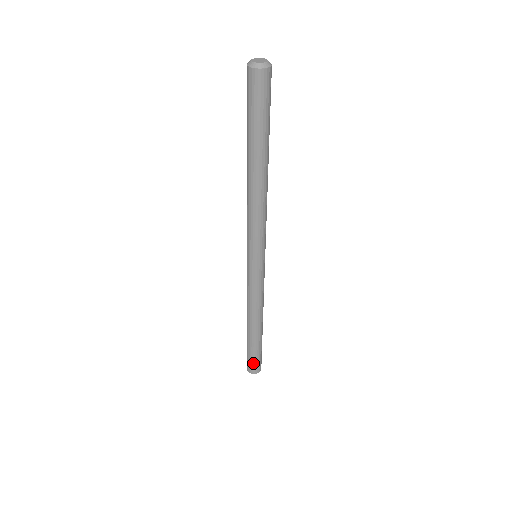
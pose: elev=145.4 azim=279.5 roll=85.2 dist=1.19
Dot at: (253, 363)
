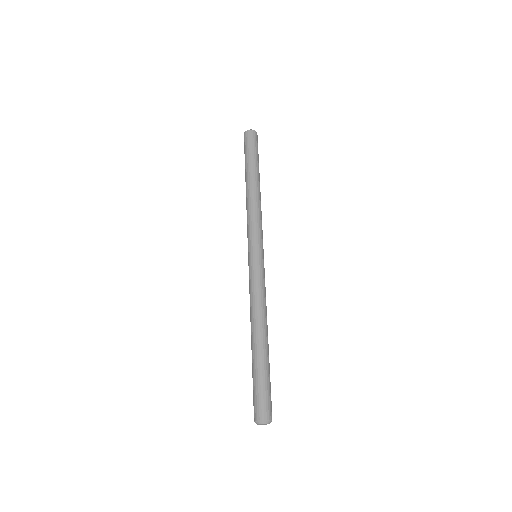
Dot at: (261, 397)
